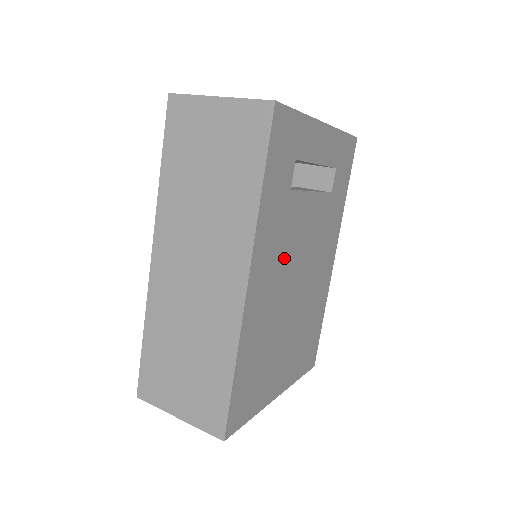
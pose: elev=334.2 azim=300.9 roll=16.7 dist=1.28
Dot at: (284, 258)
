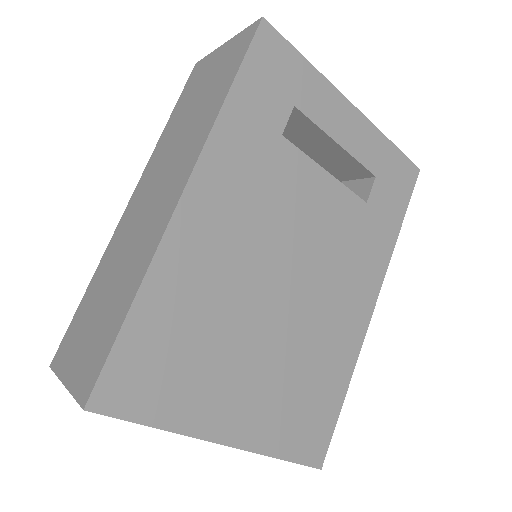
Dot at: (261, 217)
